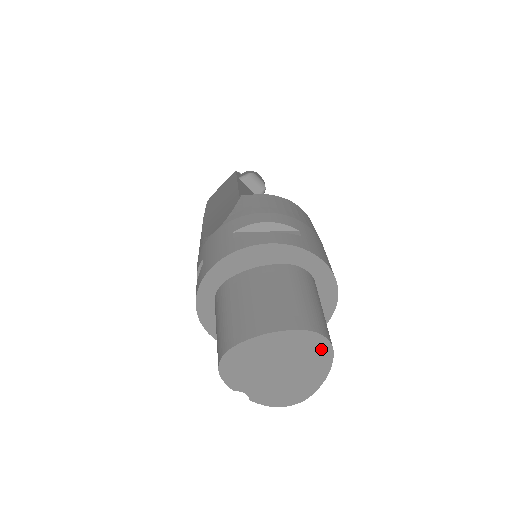
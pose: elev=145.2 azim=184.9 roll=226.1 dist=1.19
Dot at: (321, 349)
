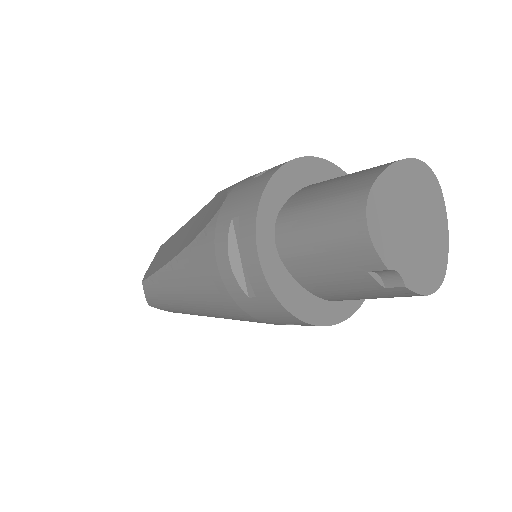
Dot at: (433, 188)
